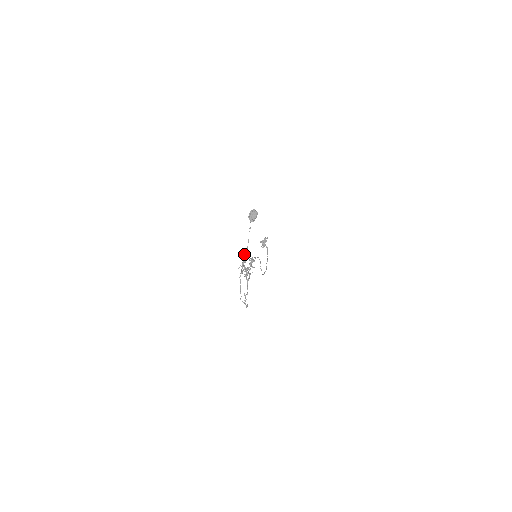
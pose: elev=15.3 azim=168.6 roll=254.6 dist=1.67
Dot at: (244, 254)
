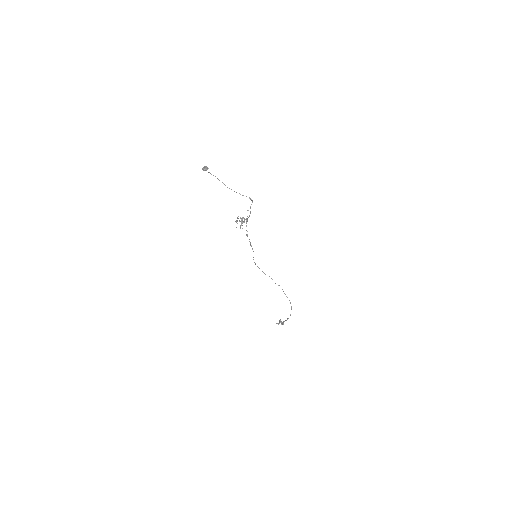
Dot at: occluded
